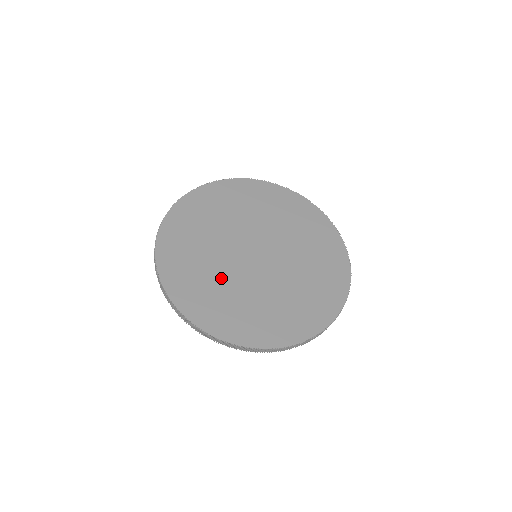
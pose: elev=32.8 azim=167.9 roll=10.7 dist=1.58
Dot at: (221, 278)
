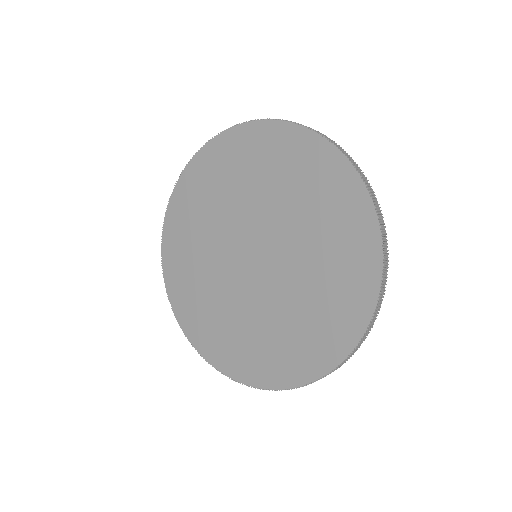
Dot at: (262, 320)
